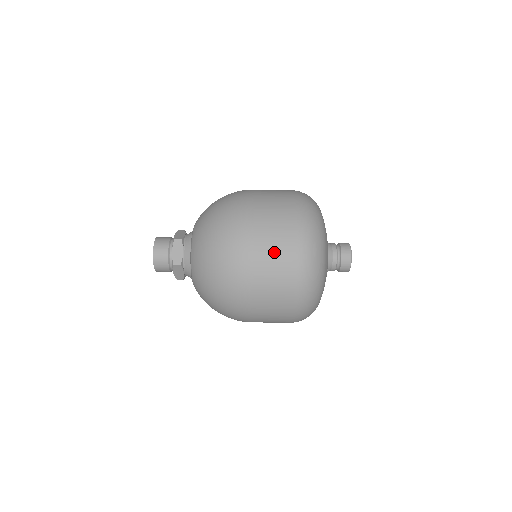
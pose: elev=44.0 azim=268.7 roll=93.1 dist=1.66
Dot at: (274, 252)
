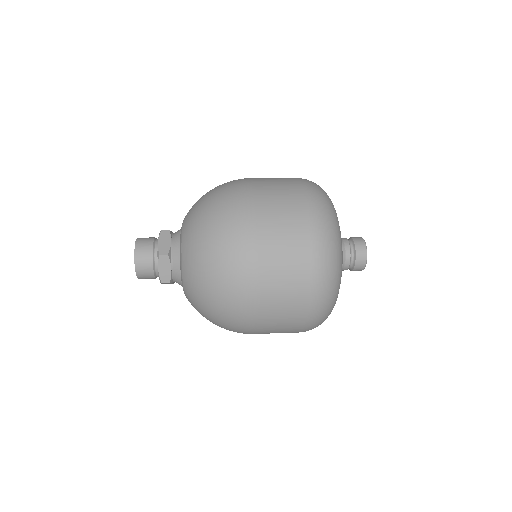
Dot at: (283, 298)
